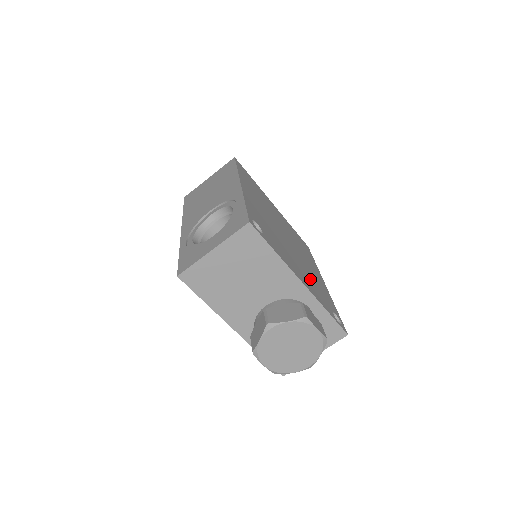
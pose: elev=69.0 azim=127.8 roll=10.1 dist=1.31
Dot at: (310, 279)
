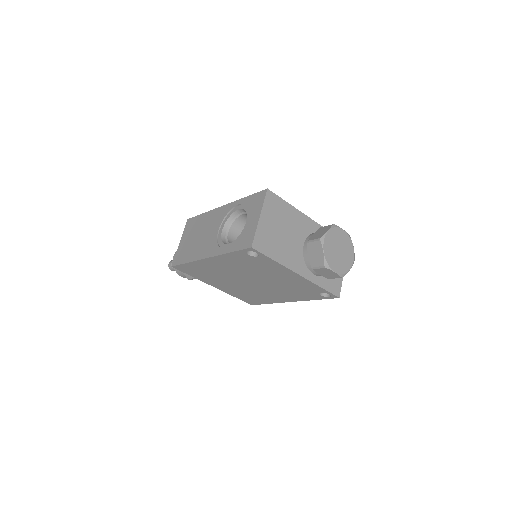
Dot at: occluded
